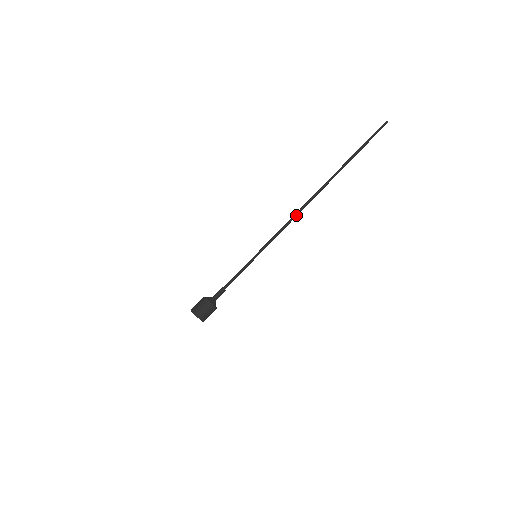
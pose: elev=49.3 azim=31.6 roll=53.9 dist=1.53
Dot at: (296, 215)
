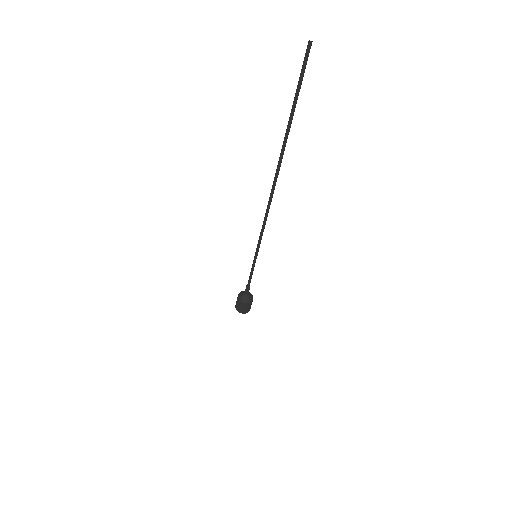
Dot at: (267, 211)
